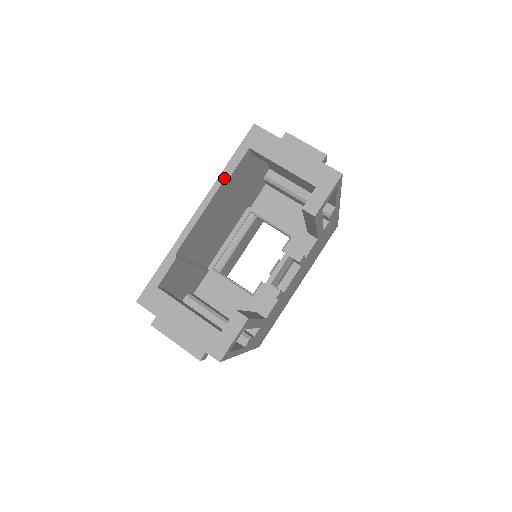
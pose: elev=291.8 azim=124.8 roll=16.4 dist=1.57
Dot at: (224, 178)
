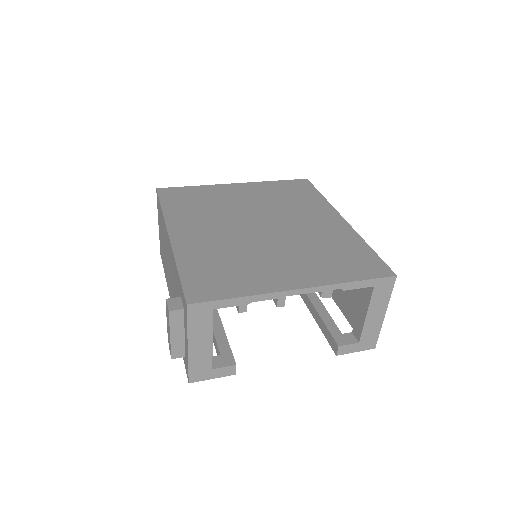
Dot at: (340, 288)
